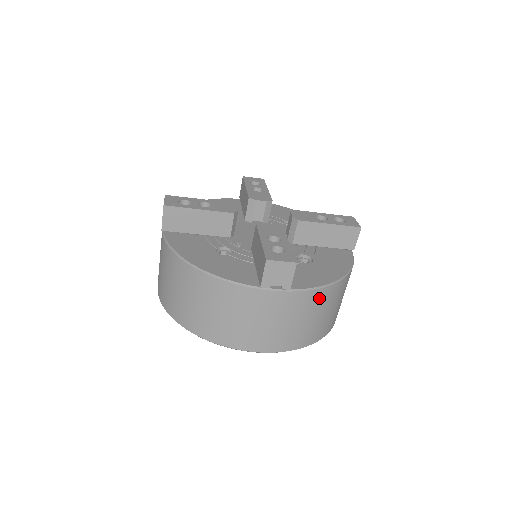
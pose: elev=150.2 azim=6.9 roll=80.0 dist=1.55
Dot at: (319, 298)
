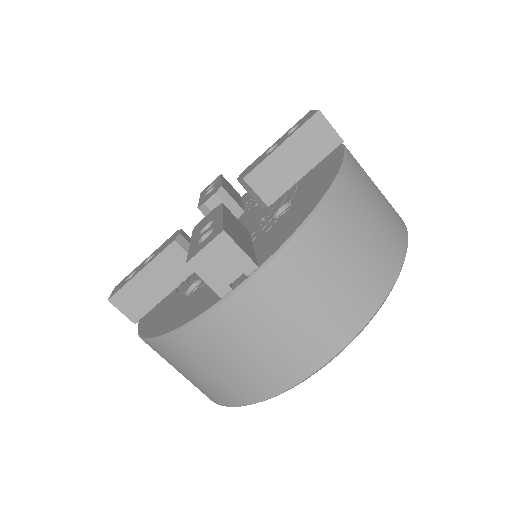
Dot at: (317, 239)
